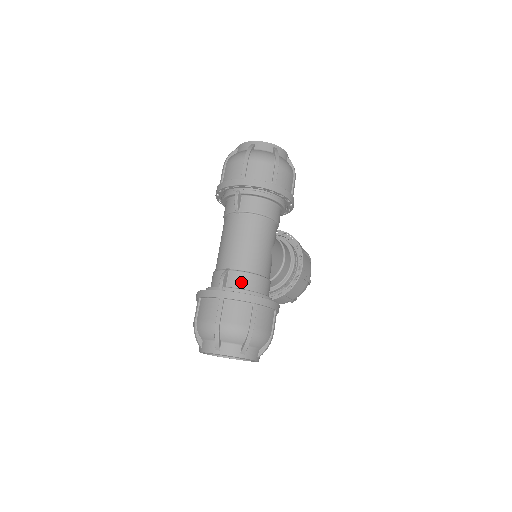
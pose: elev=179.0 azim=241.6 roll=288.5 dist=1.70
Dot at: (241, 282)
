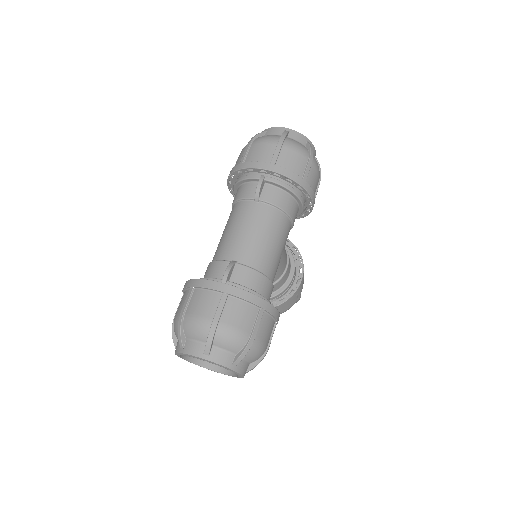
Dot at: (248, 280)
